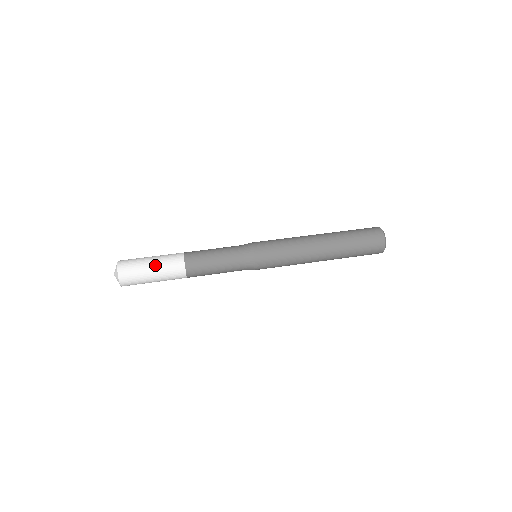
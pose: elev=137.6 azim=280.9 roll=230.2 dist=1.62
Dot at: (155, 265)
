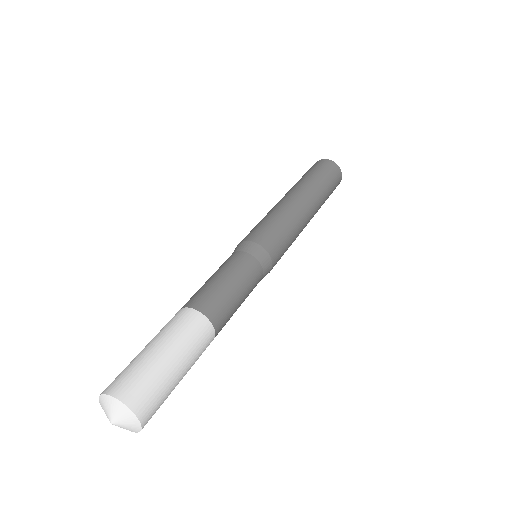
Dot at: (179, 356)
